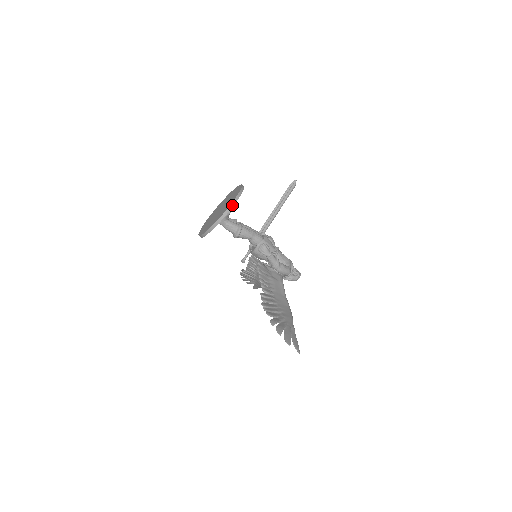
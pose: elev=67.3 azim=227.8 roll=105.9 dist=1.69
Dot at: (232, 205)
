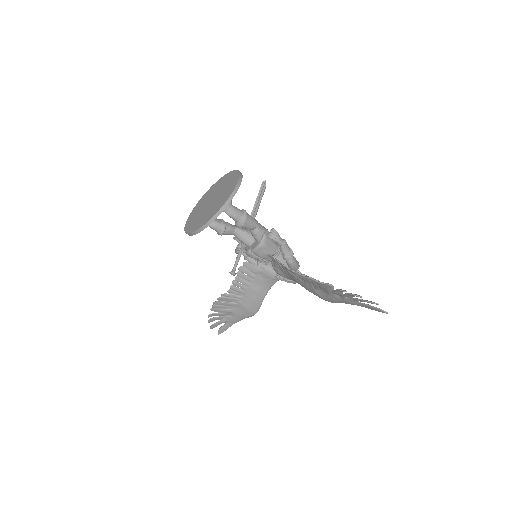
Dot at: (240, 180)
